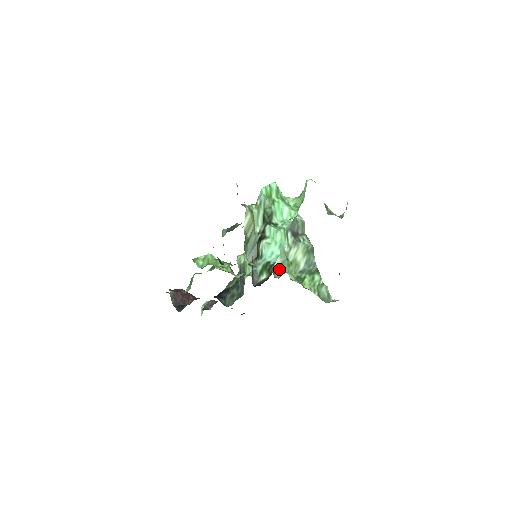
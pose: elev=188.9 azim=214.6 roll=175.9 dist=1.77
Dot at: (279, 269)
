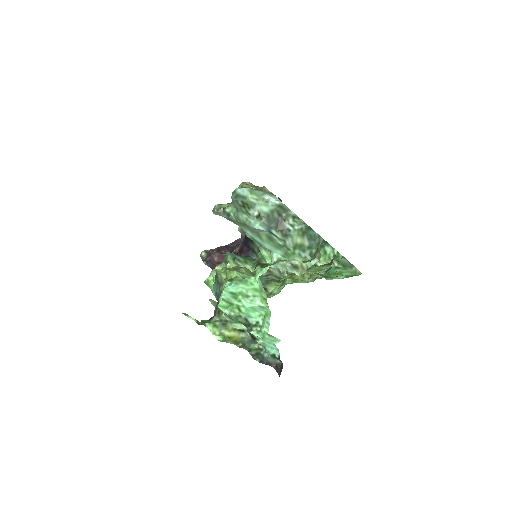
Dot at: occluded
